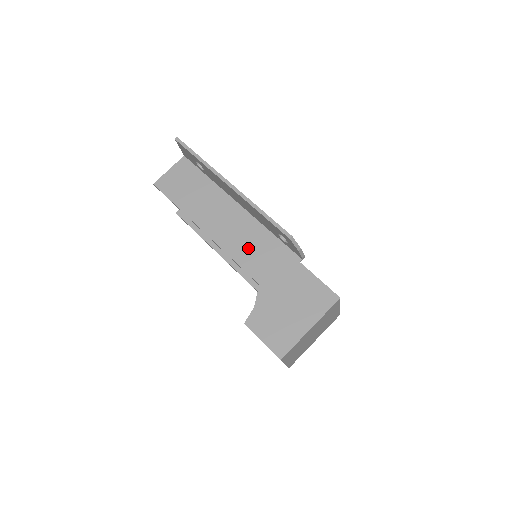
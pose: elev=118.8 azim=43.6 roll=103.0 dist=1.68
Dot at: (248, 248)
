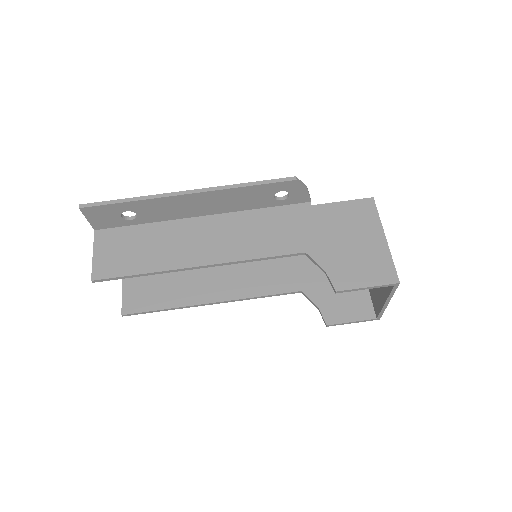
Dot at: (258, 238)
